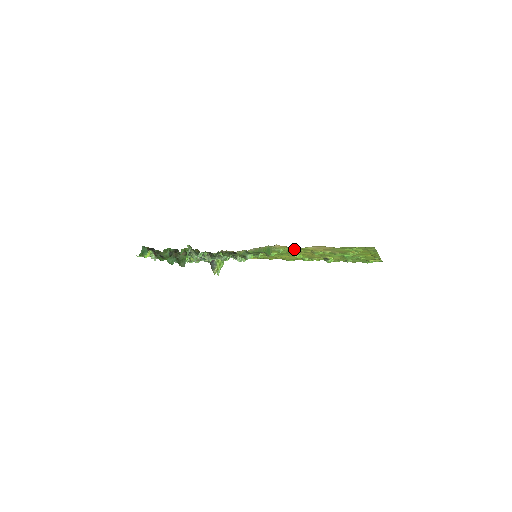
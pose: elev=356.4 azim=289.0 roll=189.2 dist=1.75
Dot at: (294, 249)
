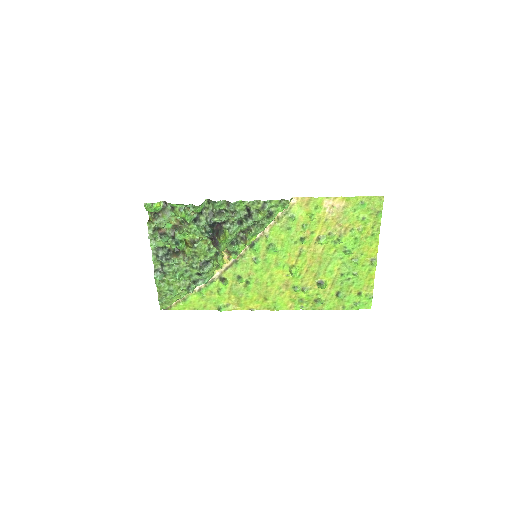
Dot at: (306, 219)
